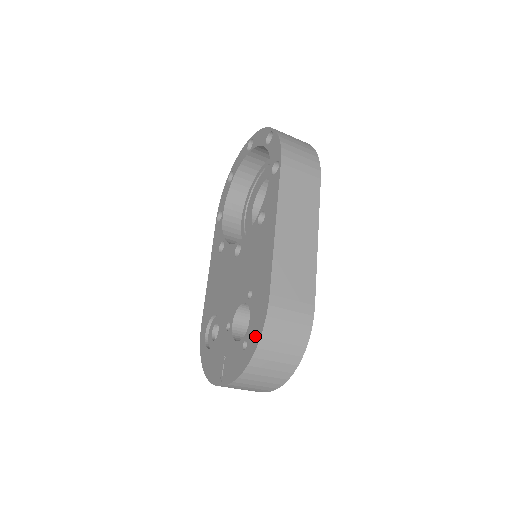
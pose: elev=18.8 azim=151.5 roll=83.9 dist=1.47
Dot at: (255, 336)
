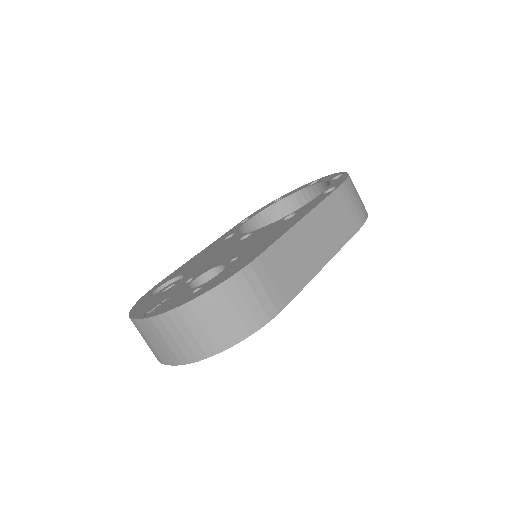
Dot at: (215, 283)
